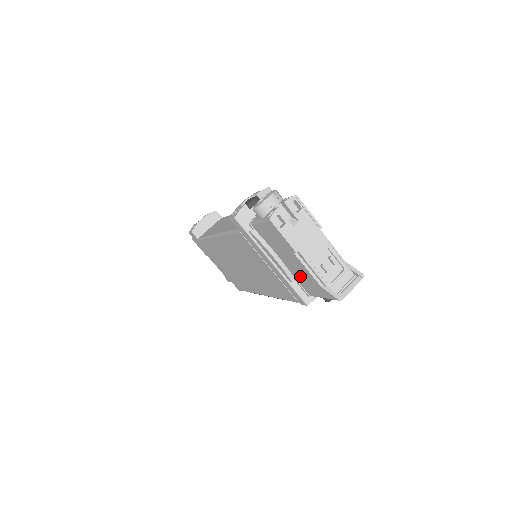
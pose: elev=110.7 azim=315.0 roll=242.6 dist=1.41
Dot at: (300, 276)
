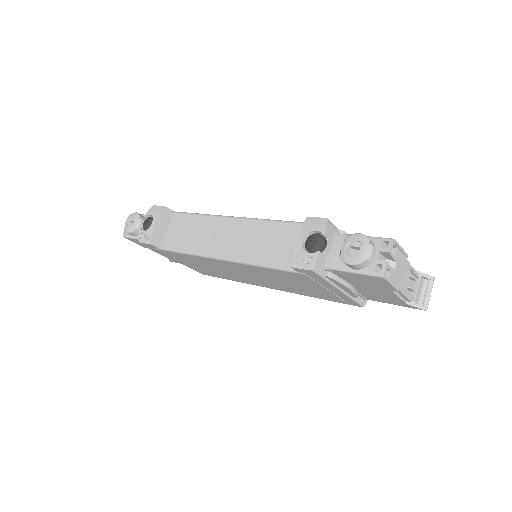
Dot at: (373, 295)
